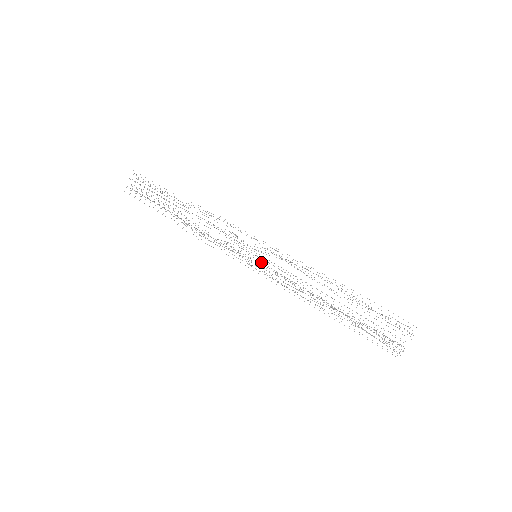
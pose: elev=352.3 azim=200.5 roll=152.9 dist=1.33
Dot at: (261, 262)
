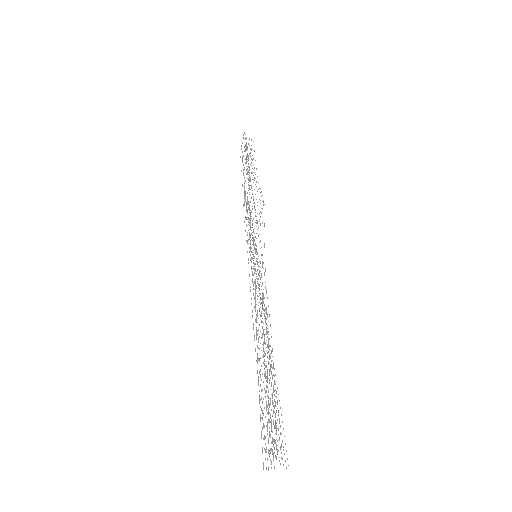
Dot at: occluded
